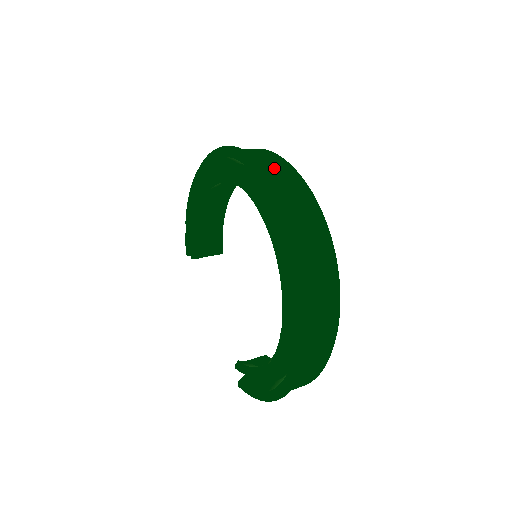
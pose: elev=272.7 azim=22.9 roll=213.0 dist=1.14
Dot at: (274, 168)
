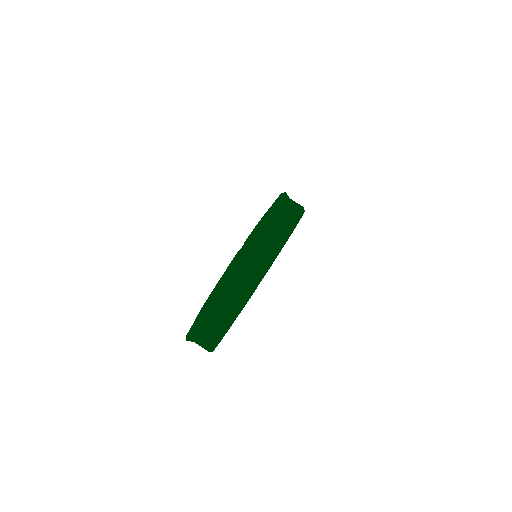
Dot at: occluded
